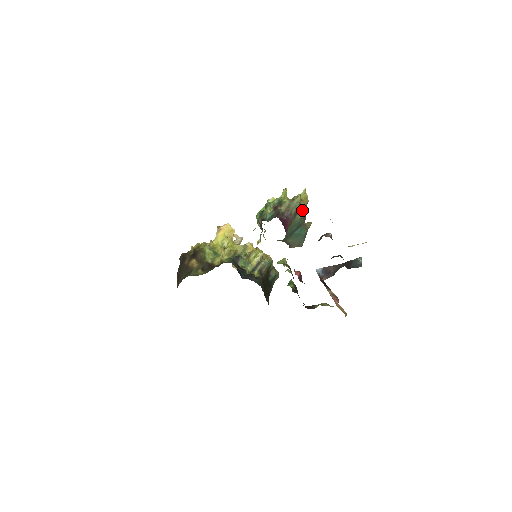
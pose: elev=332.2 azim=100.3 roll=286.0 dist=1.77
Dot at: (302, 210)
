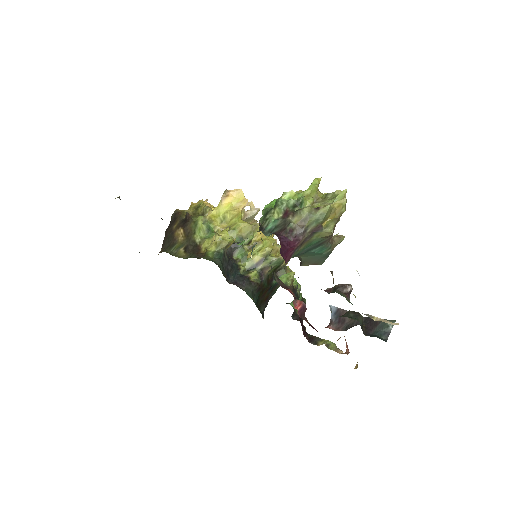
Dot at: (327, 227)
